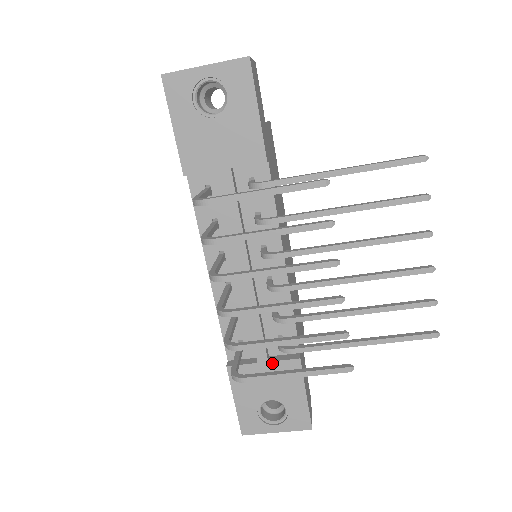
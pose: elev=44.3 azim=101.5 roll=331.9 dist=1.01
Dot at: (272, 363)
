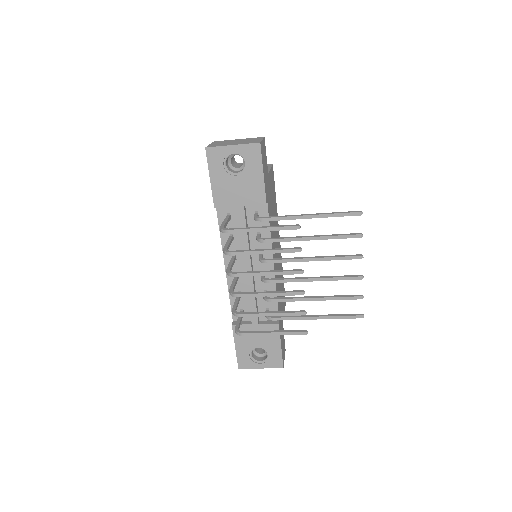
Dot at: (261, 325)
